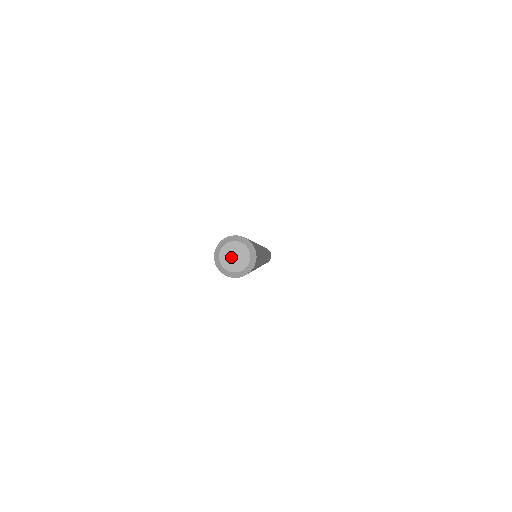
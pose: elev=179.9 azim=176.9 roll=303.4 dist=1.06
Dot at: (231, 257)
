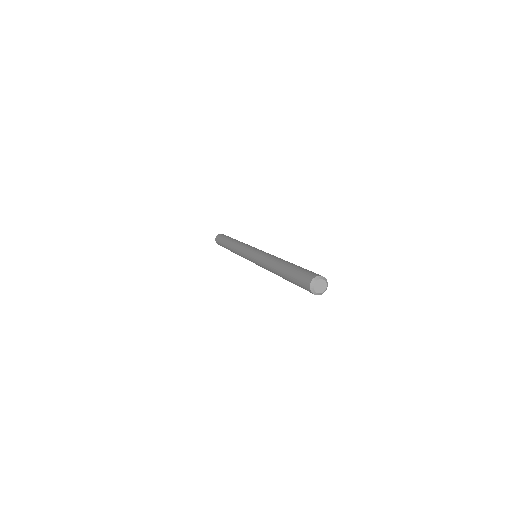
Dot at: (319, 287)
